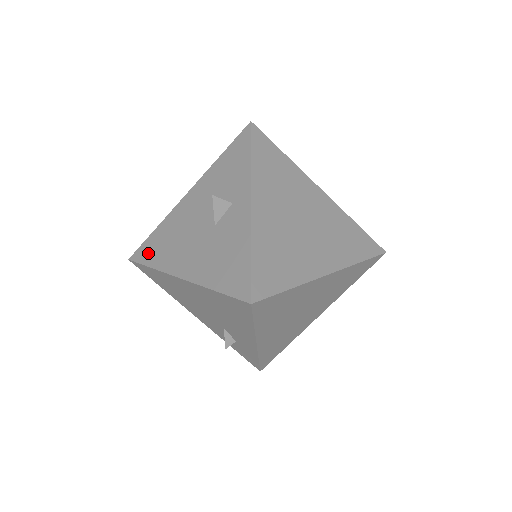
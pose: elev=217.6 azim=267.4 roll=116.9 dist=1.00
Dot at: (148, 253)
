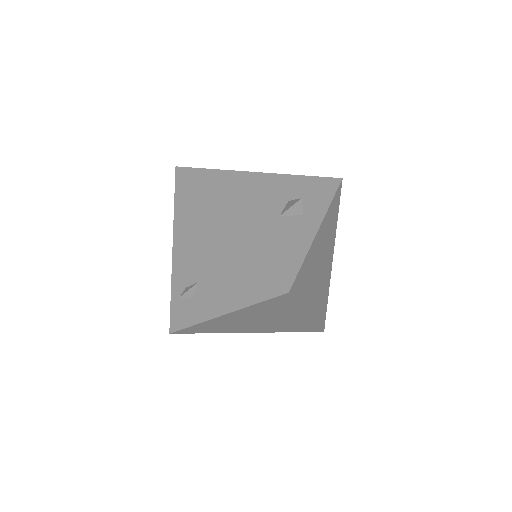
Dot at: (201, 180)
